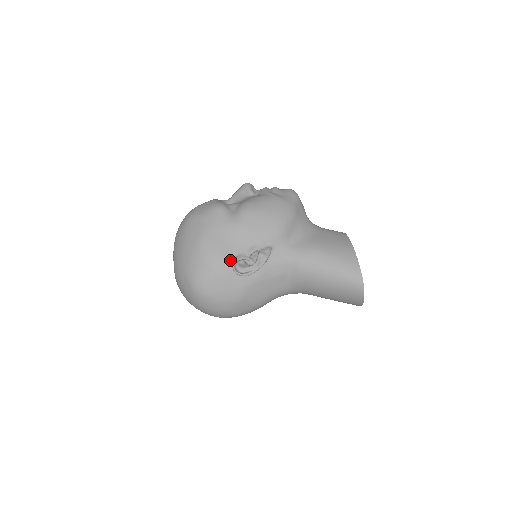
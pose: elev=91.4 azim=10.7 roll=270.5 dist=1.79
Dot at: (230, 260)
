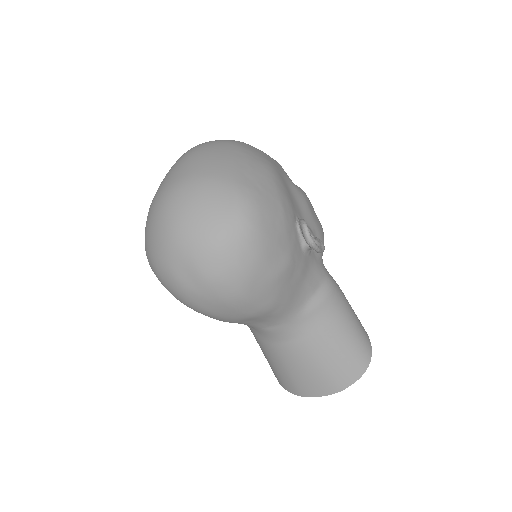
Dot at: (295, 215)
